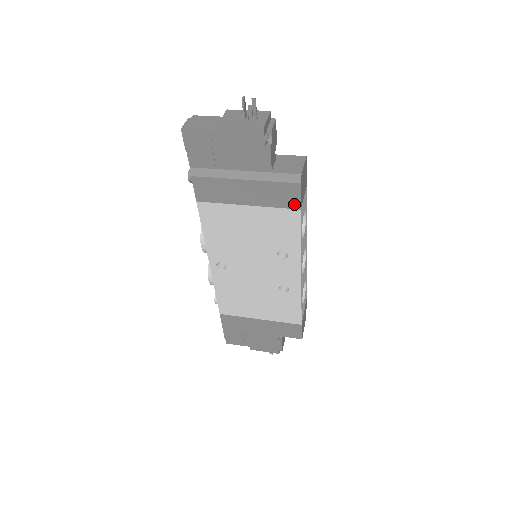
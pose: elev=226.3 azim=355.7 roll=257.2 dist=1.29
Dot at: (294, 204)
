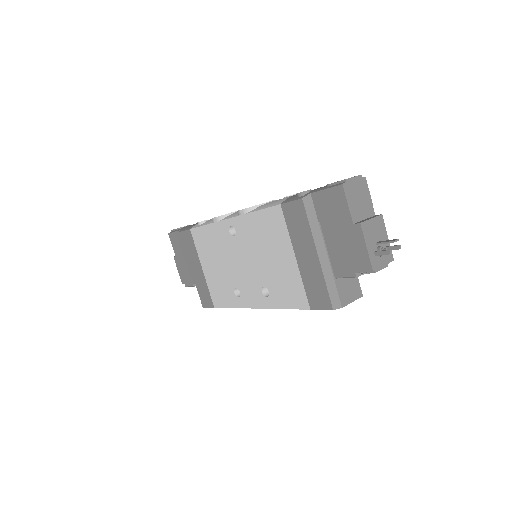
Dot at: (313, 303)
